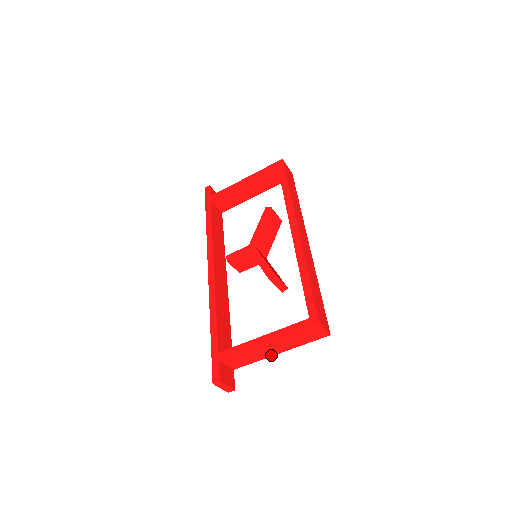
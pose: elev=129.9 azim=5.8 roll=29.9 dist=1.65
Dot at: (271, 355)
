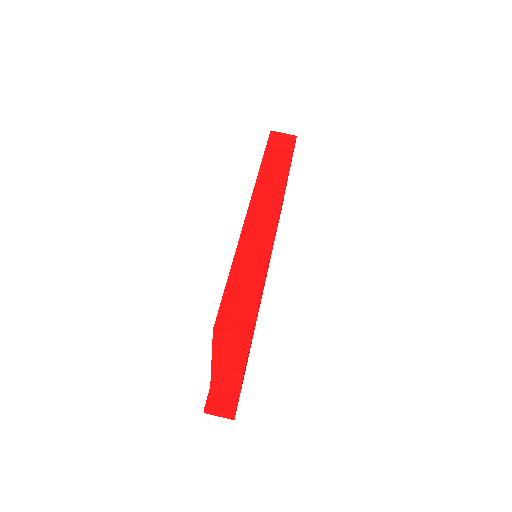
Dot at: (242, 372)
